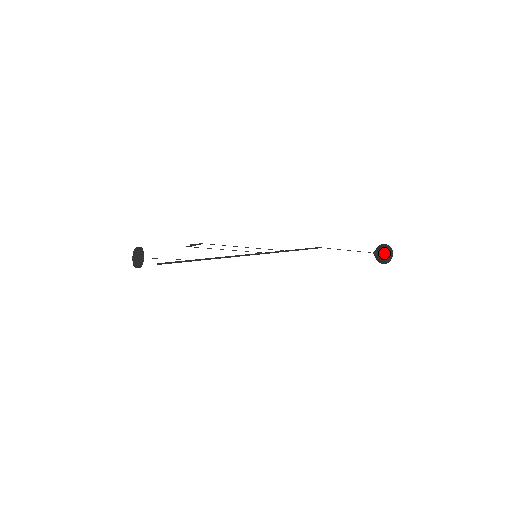
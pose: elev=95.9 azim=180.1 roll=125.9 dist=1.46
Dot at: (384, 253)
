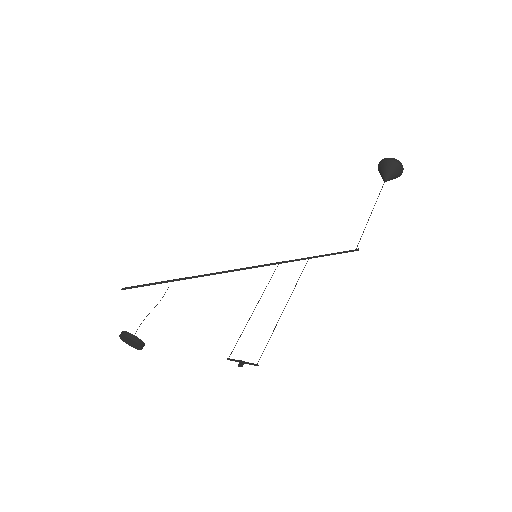
Dot at: (395, 174)
